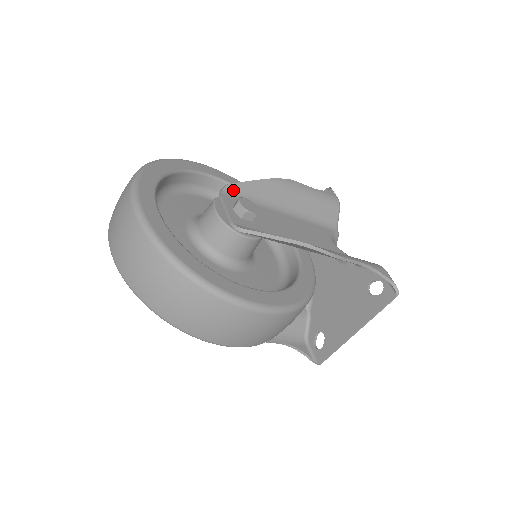
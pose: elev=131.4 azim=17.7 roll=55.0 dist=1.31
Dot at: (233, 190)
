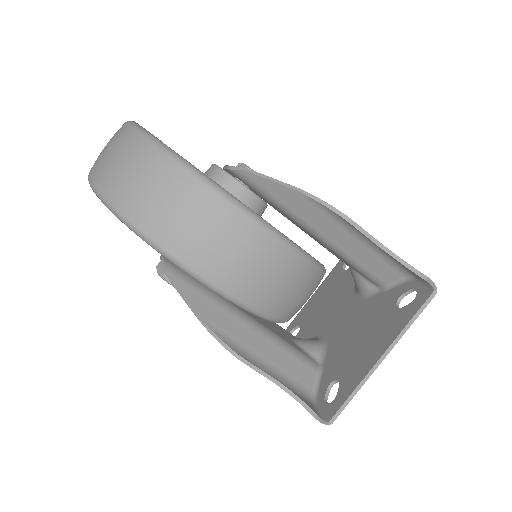
Dot at: occluded
